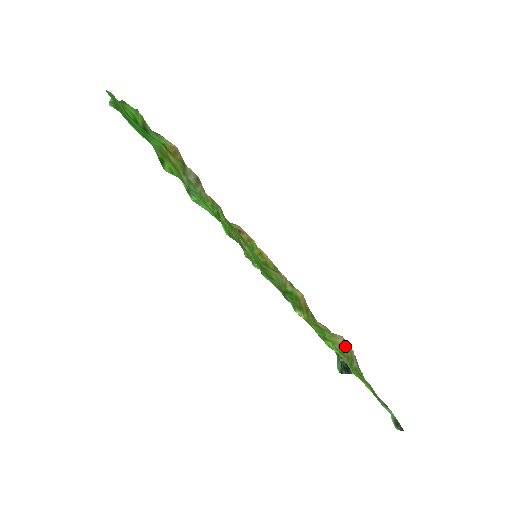
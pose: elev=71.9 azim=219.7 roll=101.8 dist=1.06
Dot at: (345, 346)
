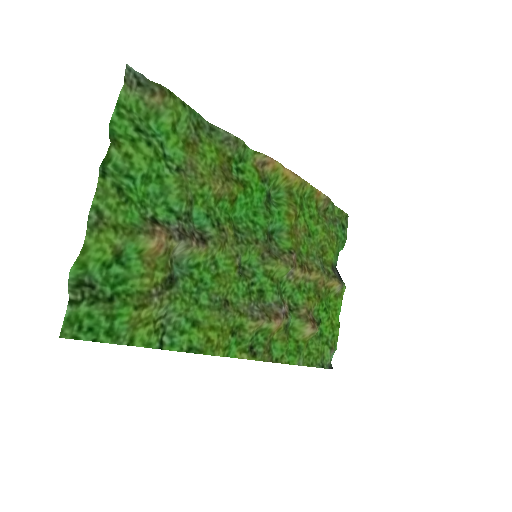
Dot at: (310, 333)
